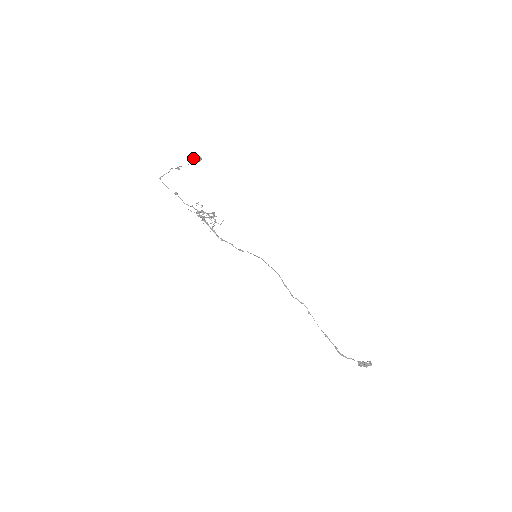
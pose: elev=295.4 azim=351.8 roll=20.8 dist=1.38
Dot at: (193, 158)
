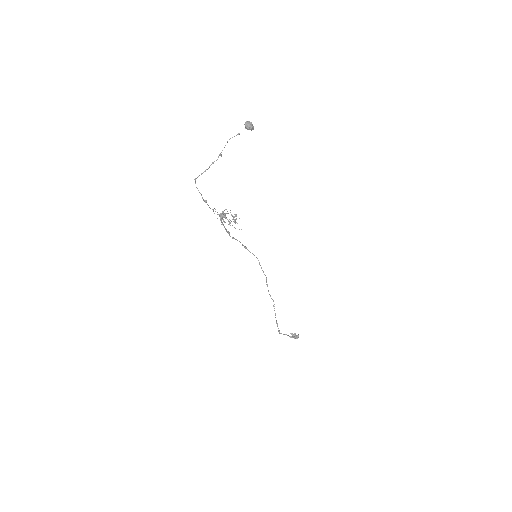
Dot at: (244, 124)
